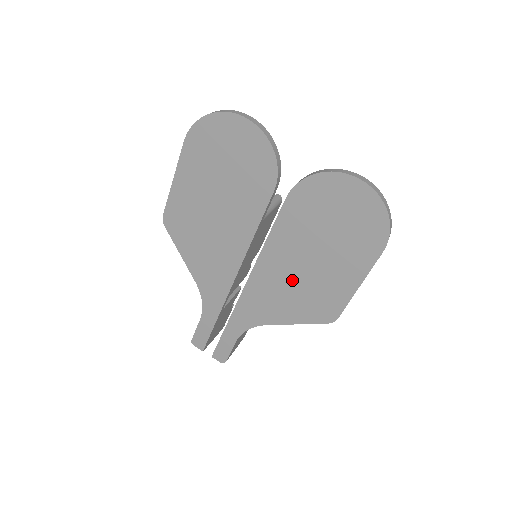
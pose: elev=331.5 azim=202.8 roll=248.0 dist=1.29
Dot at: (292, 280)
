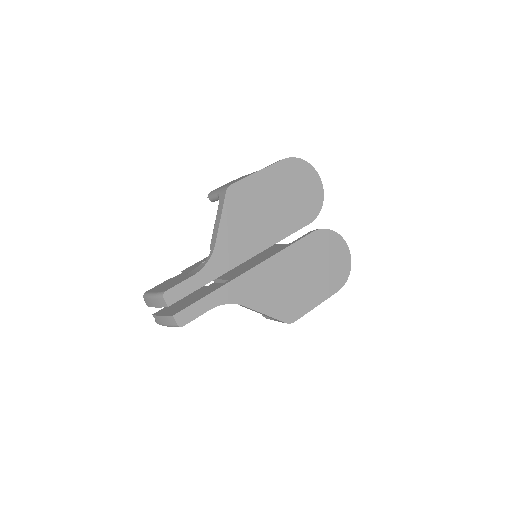
Dot at: (284, 282)
